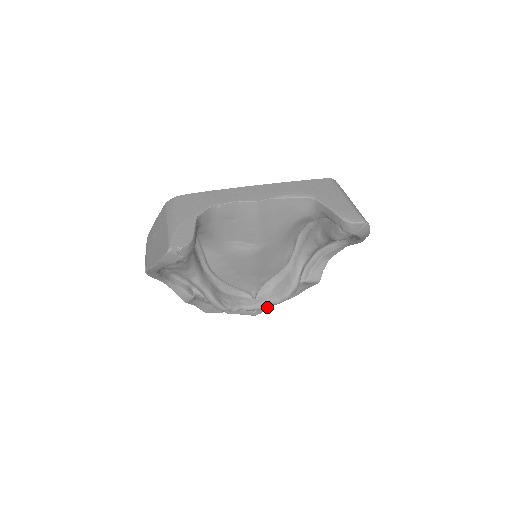
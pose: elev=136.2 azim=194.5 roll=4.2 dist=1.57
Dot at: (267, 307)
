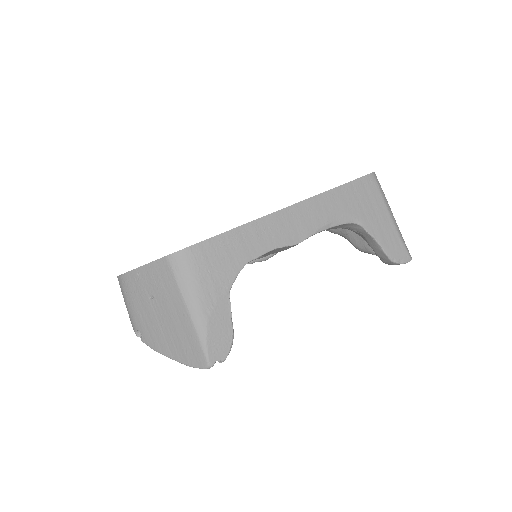
Dot at: occluded
